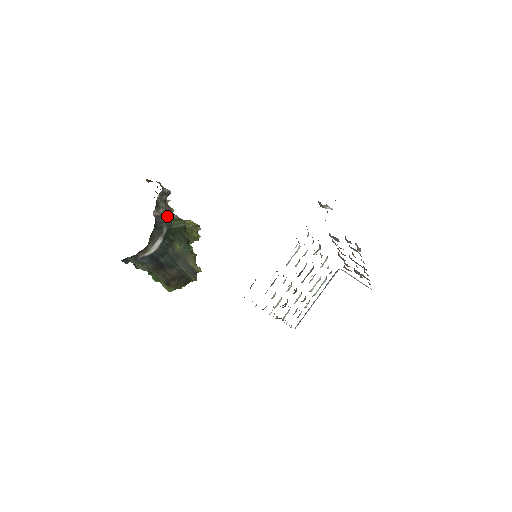
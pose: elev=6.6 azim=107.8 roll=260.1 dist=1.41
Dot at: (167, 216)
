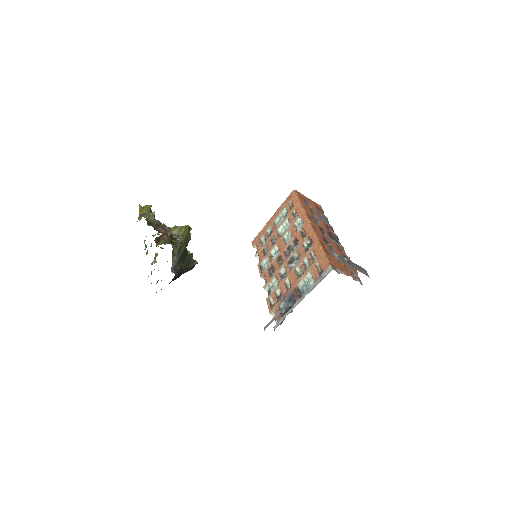
Dot at: (174, 253)
